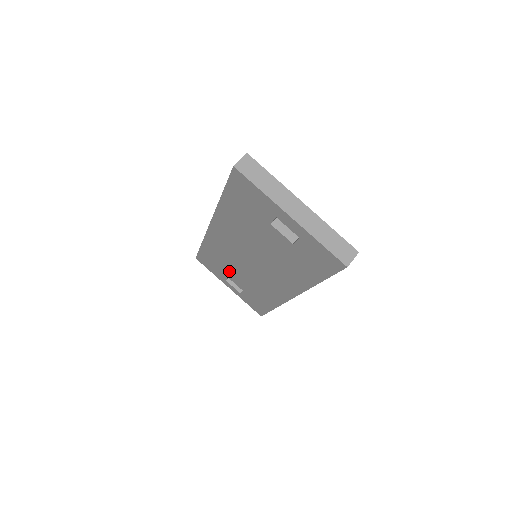
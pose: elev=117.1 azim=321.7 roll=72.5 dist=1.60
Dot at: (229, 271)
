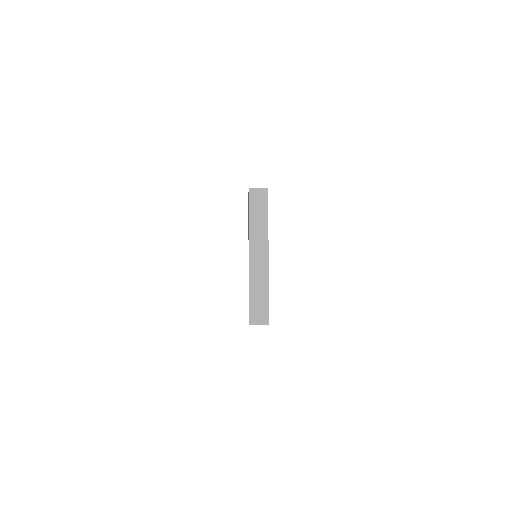
Dot at: occluded
